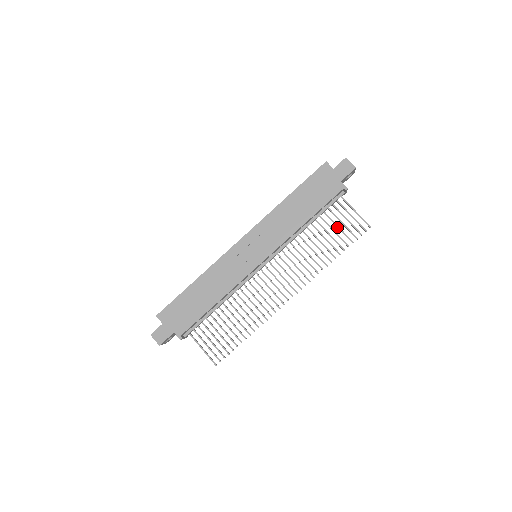
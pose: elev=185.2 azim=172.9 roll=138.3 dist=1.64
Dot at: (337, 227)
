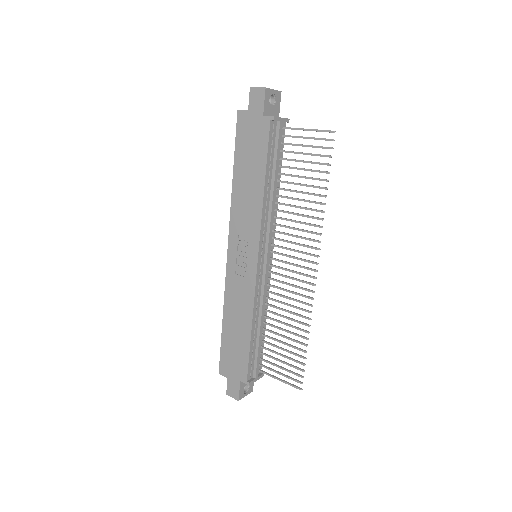
Dot at: occluded
